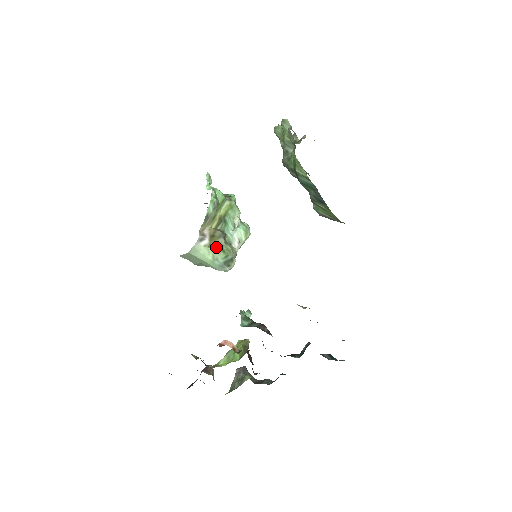
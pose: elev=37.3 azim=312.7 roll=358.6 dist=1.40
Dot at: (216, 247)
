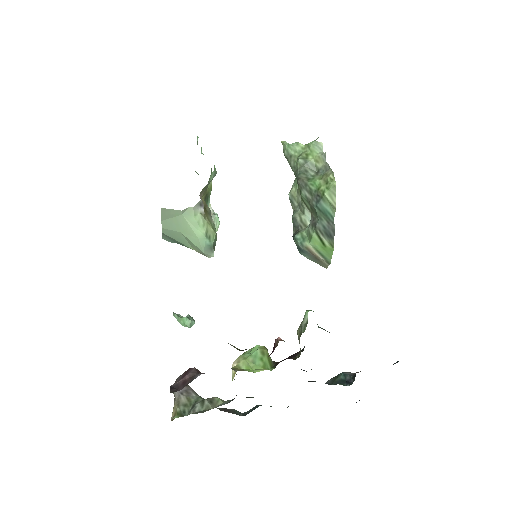
Dot at: (210, 223)
